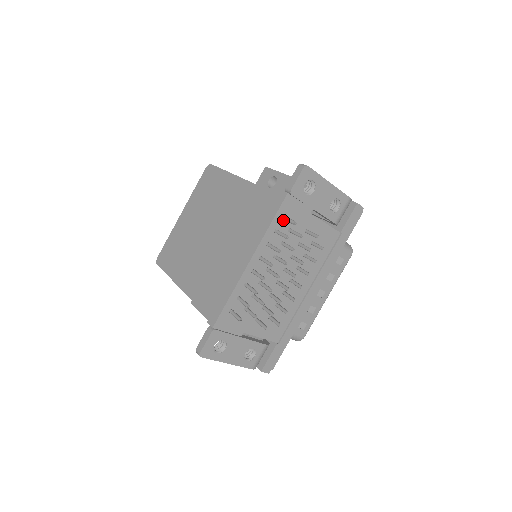
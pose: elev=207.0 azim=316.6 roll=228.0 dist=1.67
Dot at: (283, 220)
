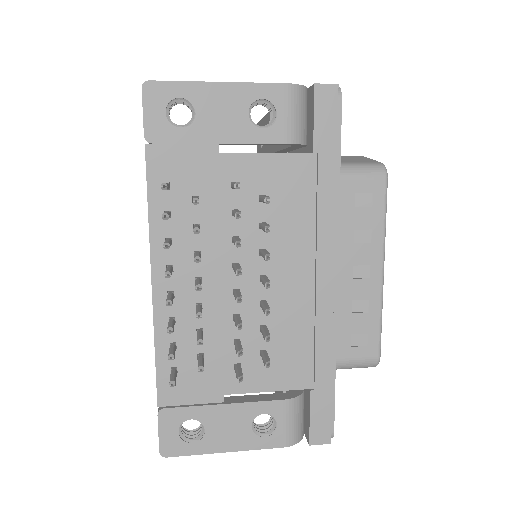
Dot at: (169, 190)
